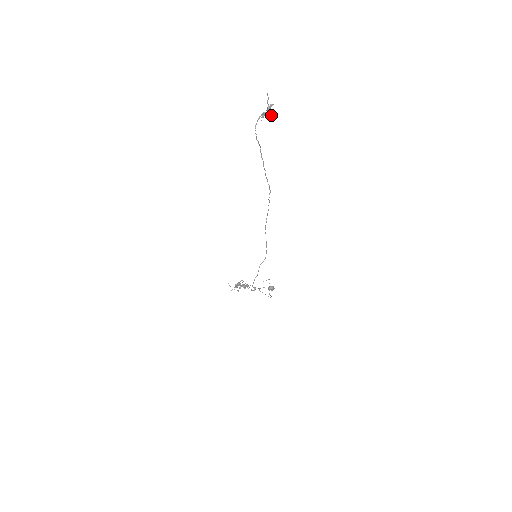
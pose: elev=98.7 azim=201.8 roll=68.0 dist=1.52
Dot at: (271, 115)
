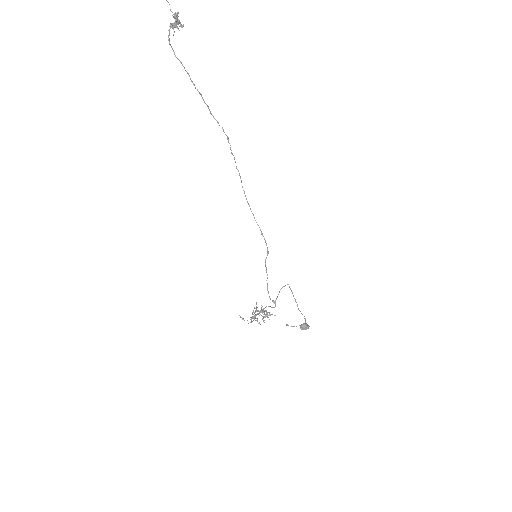
Dot at: (181, 24)
